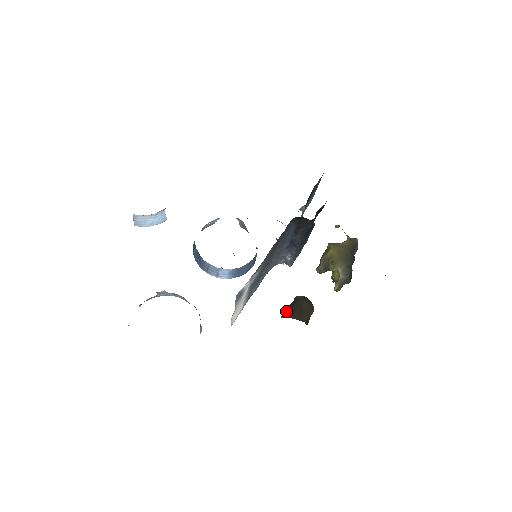
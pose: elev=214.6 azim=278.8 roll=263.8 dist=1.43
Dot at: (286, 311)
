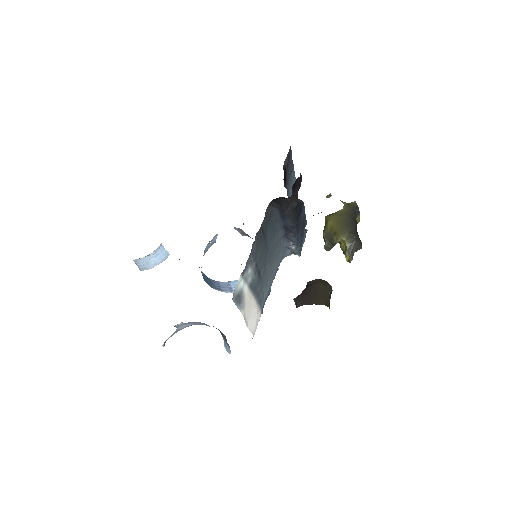
Dot at: (299, 299)
